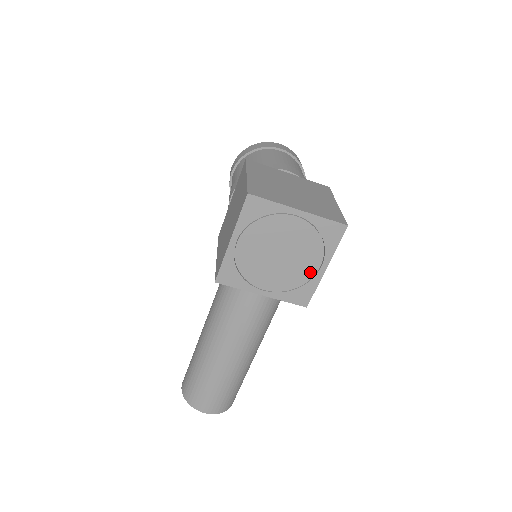
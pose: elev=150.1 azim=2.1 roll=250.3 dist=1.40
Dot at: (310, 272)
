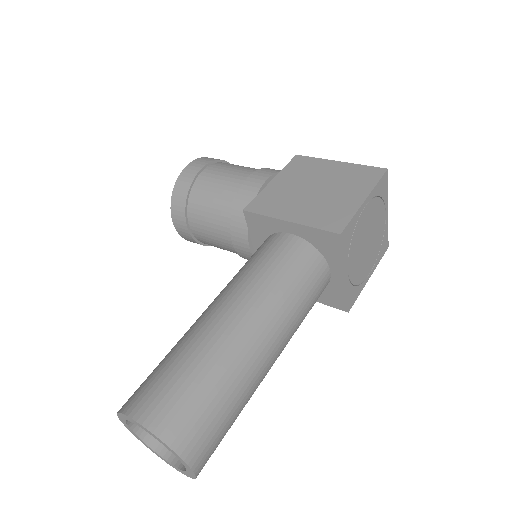
Dot at: (365, 274)
